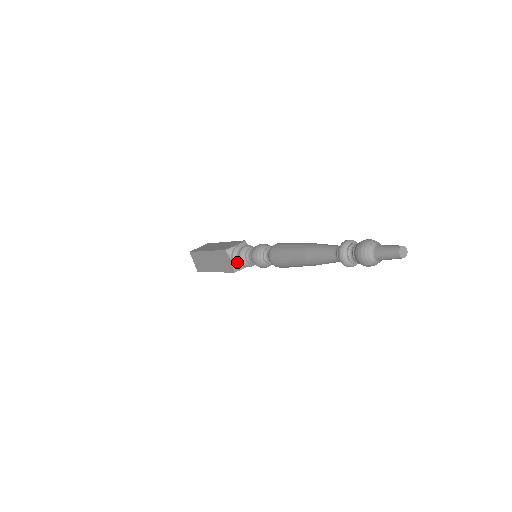
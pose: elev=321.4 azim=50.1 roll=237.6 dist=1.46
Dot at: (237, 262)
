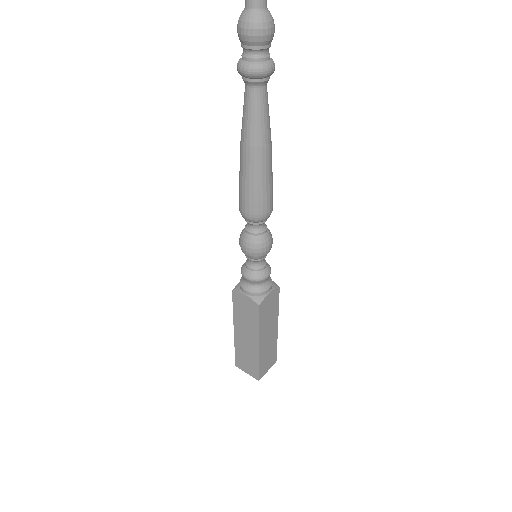
Dot at: (250, 288)
